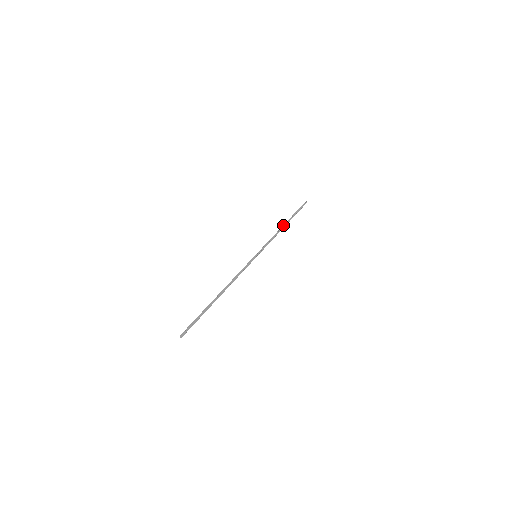
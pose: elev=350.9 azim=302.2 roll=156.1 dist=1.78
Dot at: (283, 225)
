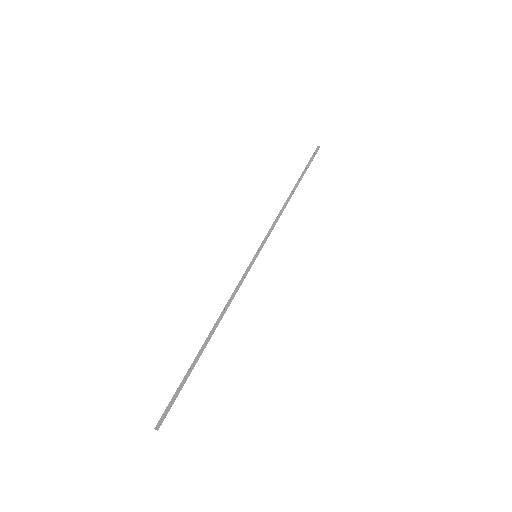
Dot at: occluded
